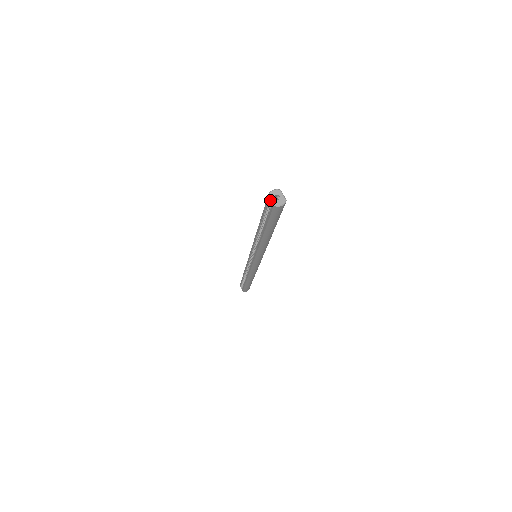
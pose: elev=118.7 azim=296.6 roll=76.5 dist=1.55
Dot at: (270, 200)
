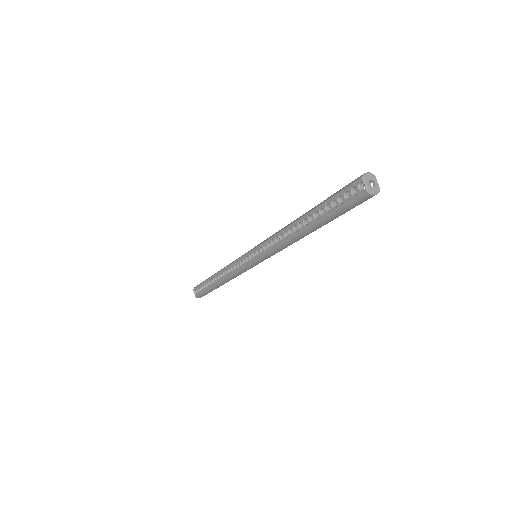
Dot at: (360, 184)
